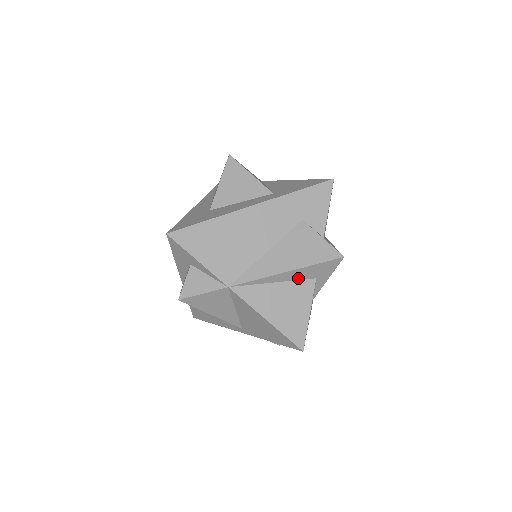
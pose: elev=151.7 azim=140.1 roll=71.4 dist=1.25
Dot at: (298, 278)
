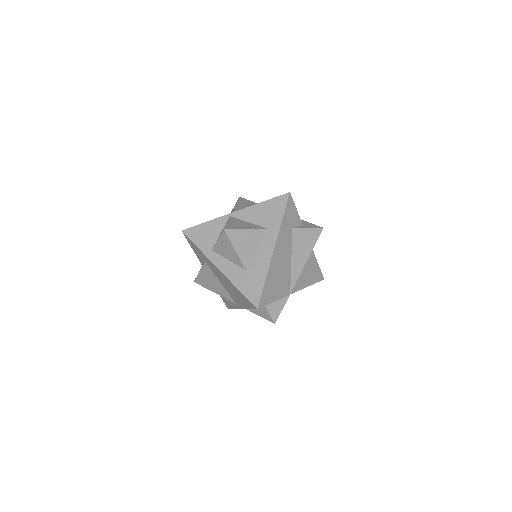
Dot at: occluded
